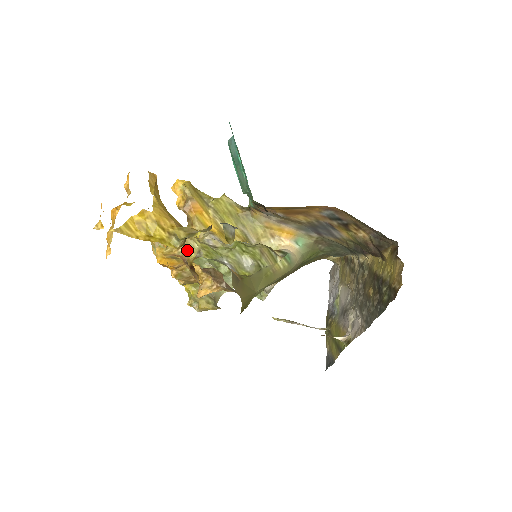
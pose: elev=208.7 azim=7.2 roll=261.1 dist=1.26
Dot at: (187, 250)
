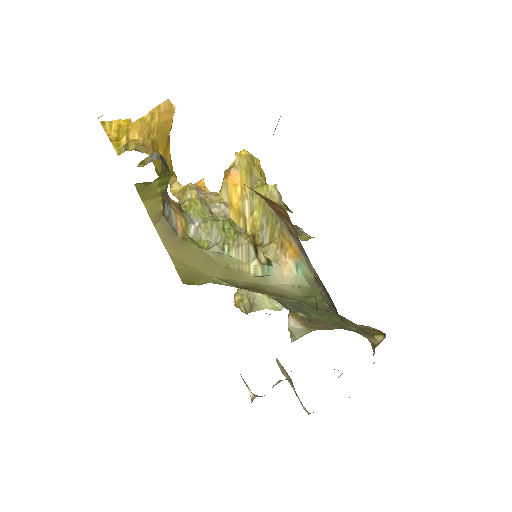
Dot at: (182, 196)
